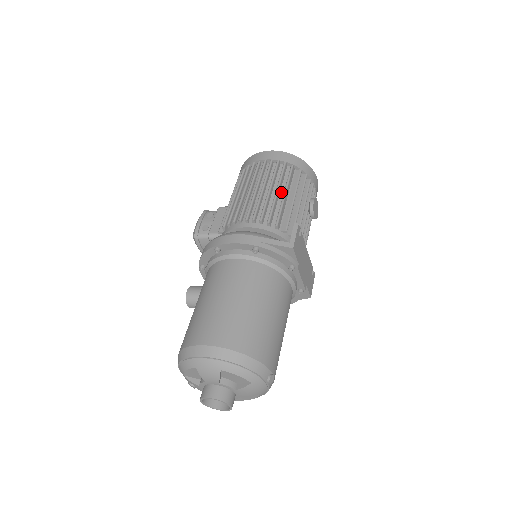
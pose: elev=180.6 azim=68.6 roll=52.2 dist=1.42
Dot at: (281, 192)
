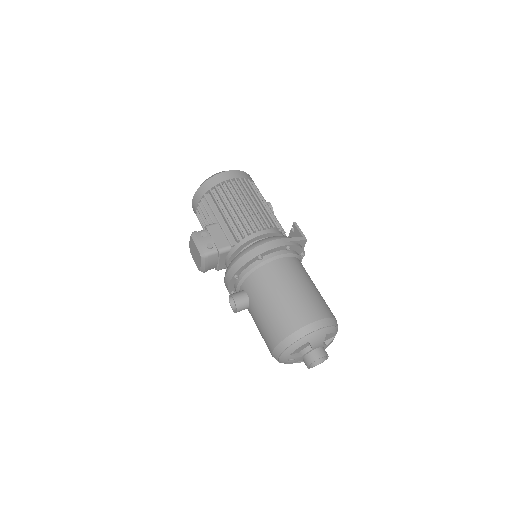
Dot at: occluded
